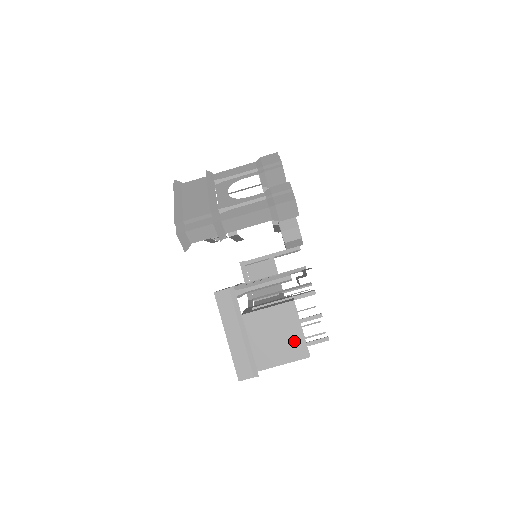
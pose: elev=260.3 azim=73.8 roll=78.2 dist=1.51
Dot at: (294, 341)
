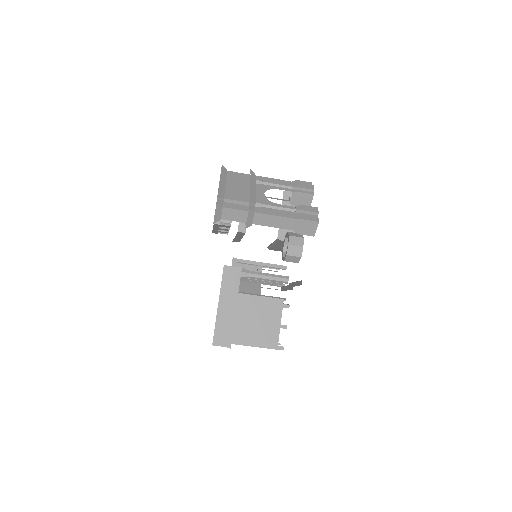
Dot at: (270, 331)
